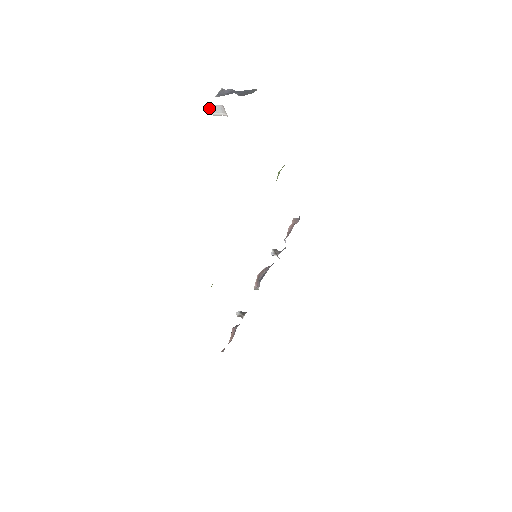
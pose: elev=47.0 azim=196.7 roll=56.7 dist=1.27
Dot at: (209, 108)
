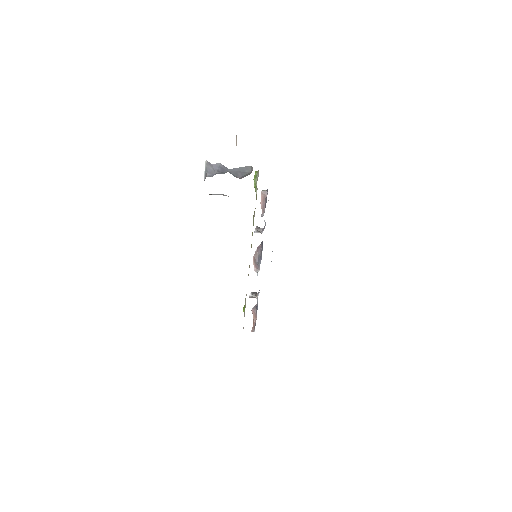
Dot at: occluded
